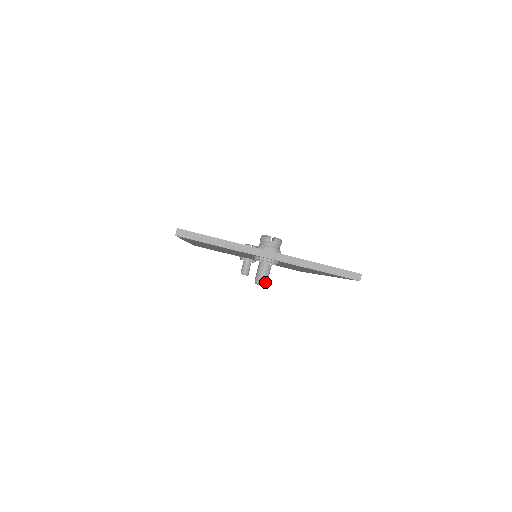
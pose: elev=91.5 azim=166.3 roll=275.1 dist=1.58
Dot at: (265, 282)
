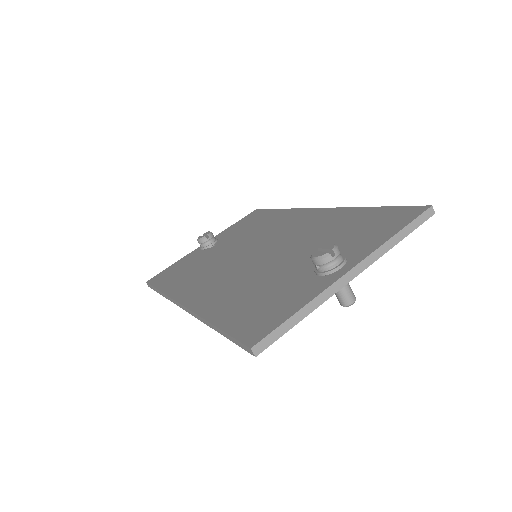
Dot at: (354, 297)
